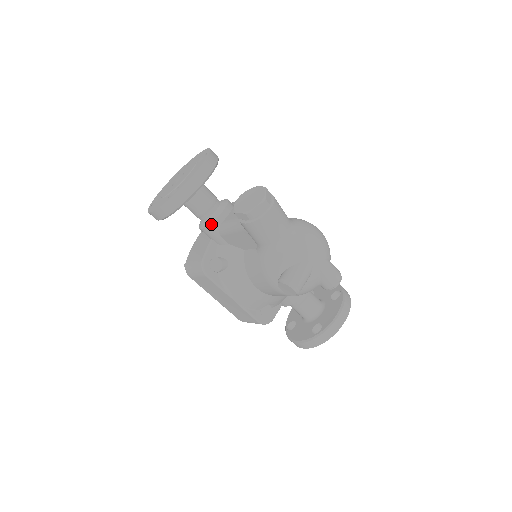
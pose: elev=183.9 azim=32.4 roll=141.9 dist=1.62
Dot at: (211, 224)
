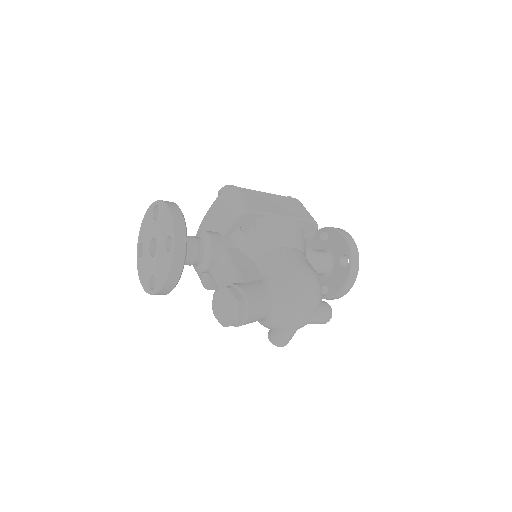
Dot at: occluded
